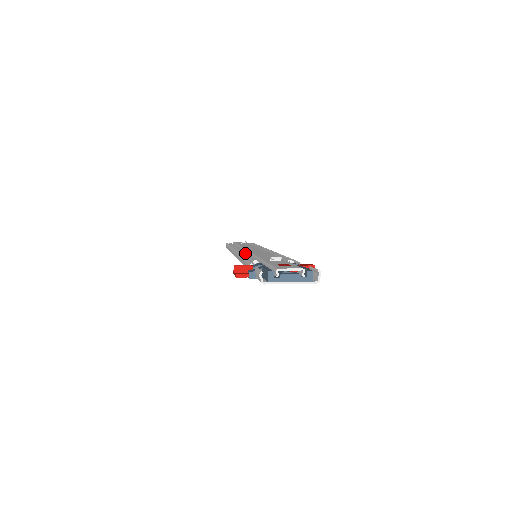
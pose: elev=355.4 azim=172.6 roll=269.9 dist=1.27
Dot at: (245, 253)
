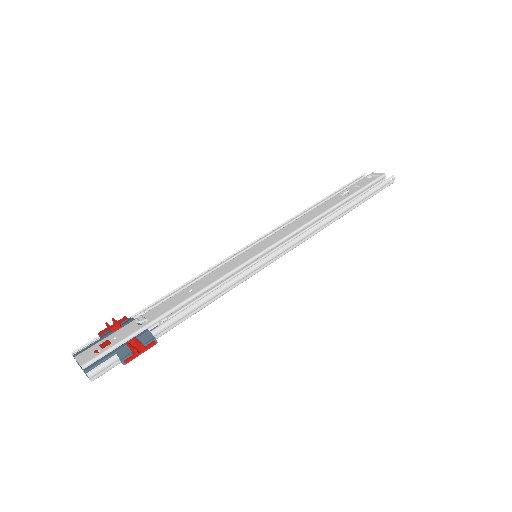
Dot at: (222, 262)
